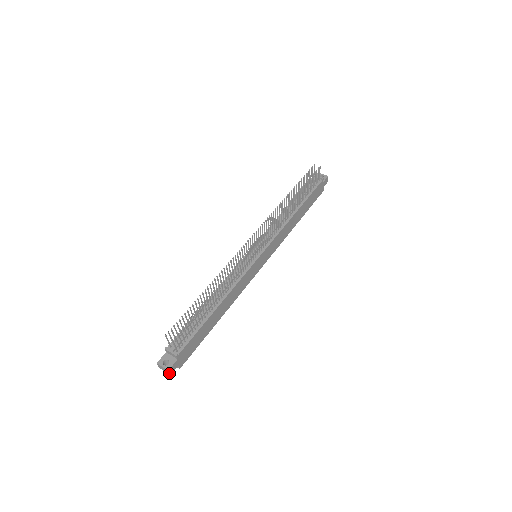
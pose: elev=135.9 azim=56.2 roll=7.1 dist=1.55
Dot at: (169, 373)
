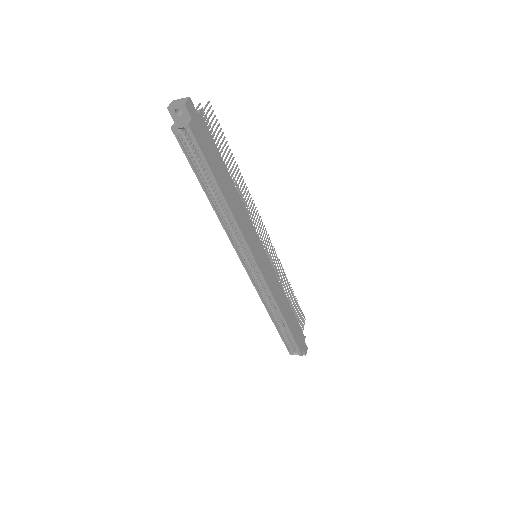
Dot at: (186, 101)
